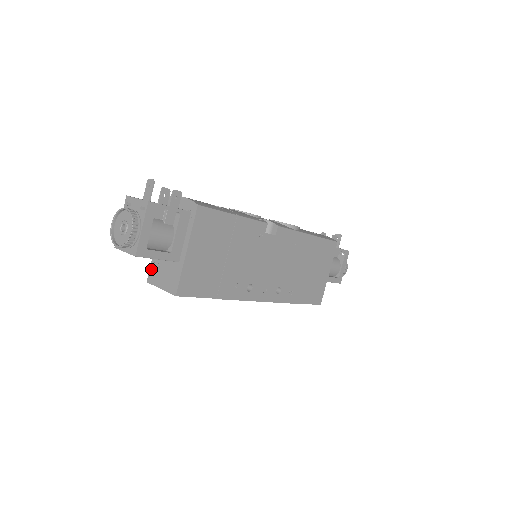
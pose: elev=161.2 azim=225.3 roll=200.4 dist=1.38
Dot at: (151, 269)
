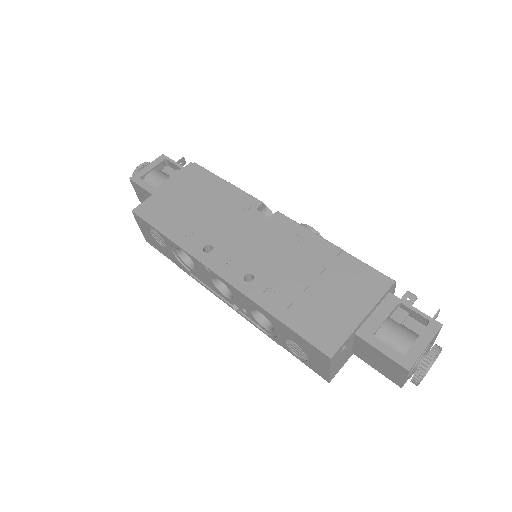
Dot at: occluded
